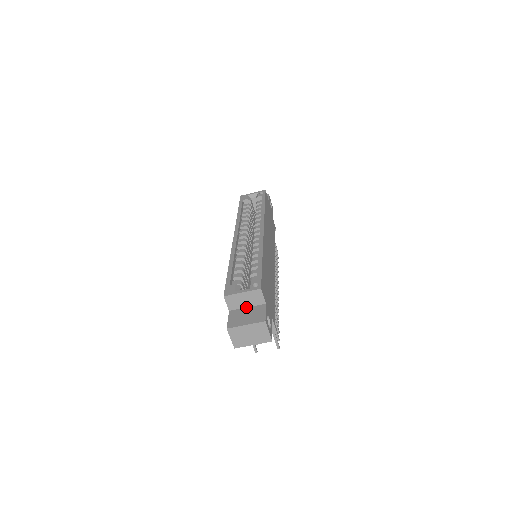
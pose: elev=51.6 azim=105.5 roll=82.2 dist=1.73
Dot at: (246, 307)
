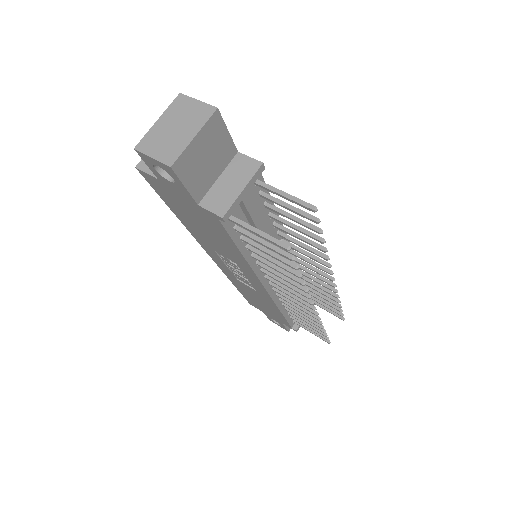
Dot at: occluded
